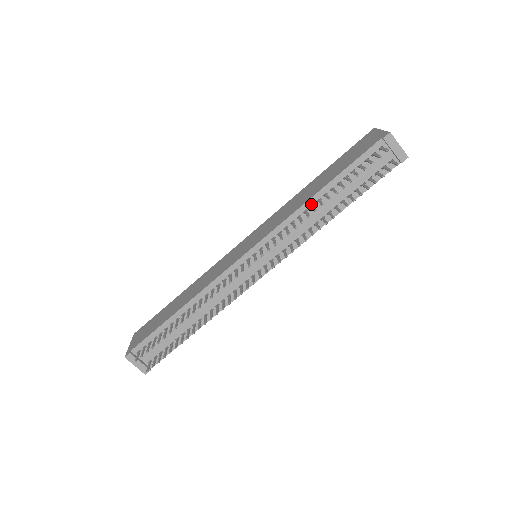
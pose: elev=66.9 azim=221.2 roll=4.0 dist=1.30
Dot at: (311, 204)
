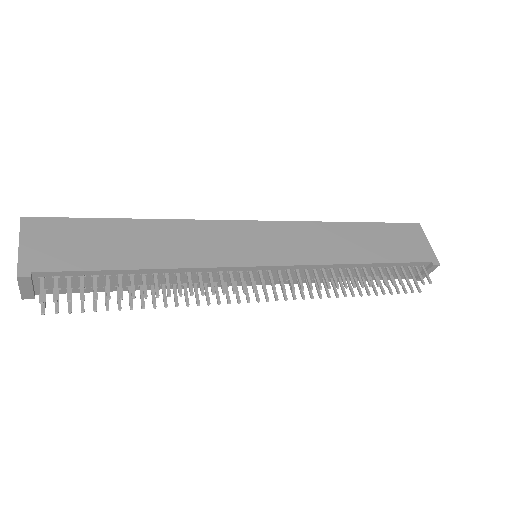
Dot at: (349, 267)
